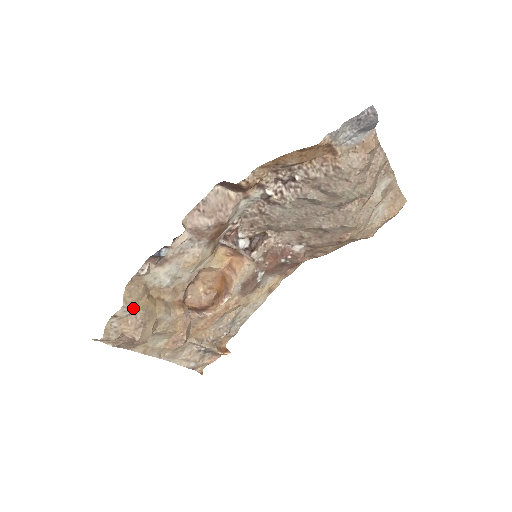
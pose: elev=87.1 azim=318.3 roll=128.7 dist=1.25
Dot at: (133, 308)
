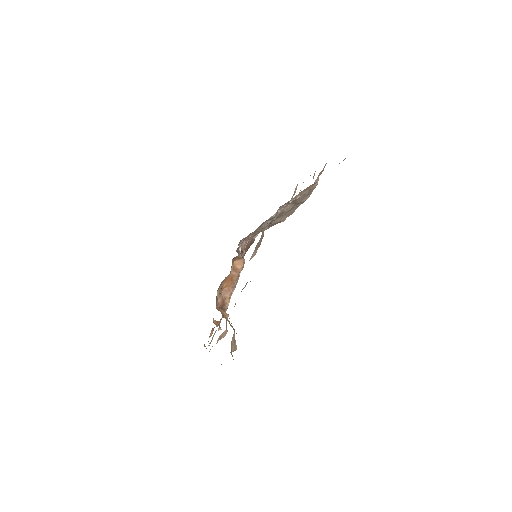
Dot at: (234, 332)
